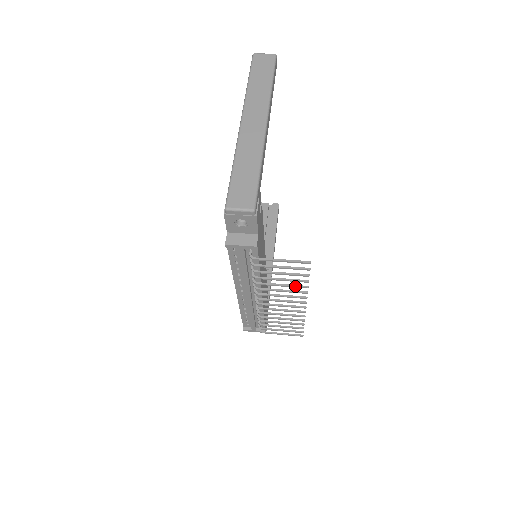
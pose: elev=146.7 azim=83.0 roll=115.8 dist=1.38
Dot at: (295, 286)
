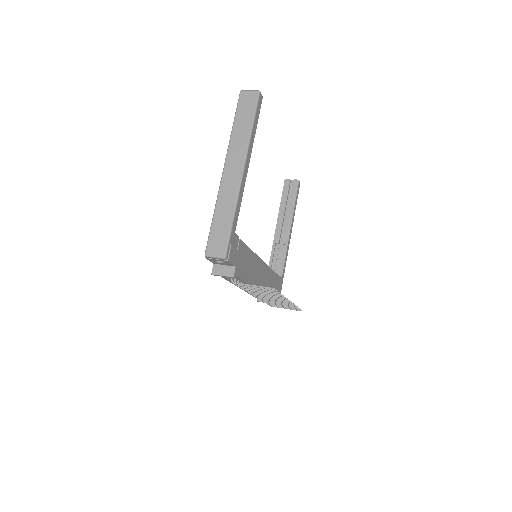
Dot at: (274, 295)
